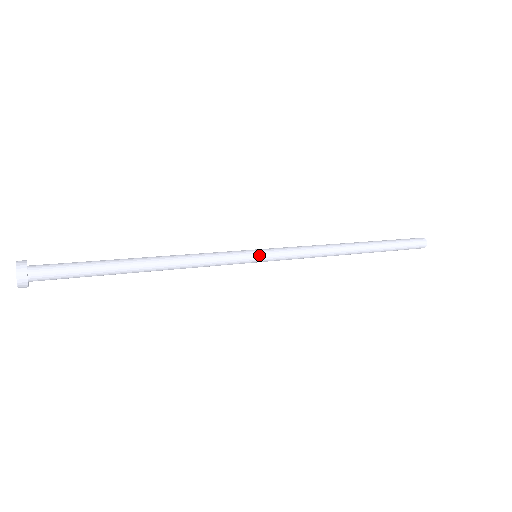
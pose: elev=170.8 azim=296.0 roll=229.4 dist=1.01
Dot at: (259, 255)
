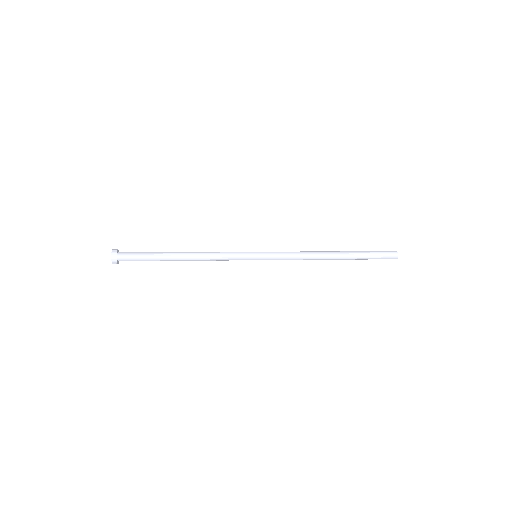
Dot at: (257, 256)
